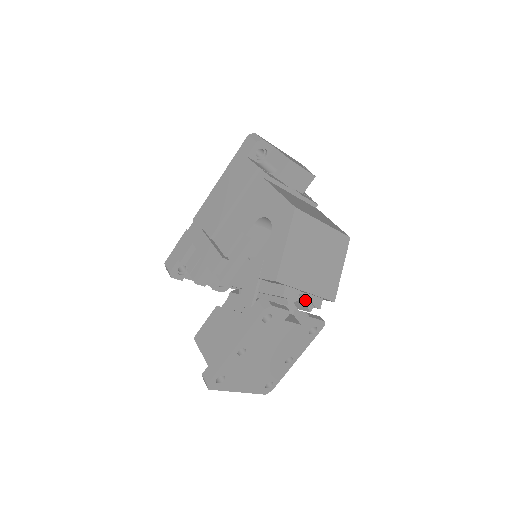
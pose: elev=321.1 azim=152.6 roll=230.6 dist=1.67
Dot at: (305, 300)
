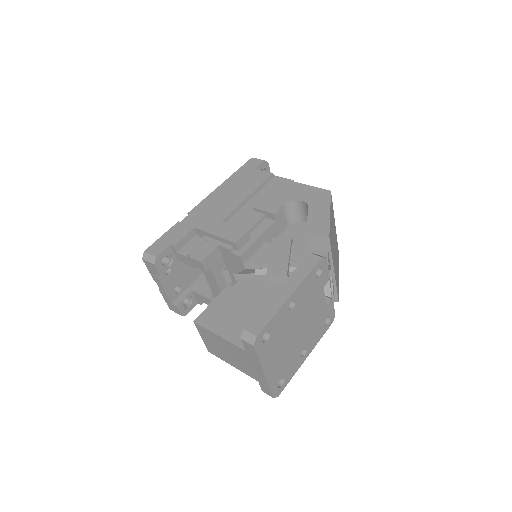
Dot at: (330, 281)
